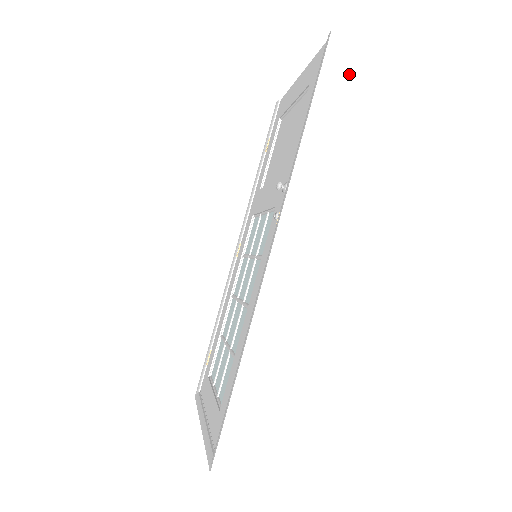
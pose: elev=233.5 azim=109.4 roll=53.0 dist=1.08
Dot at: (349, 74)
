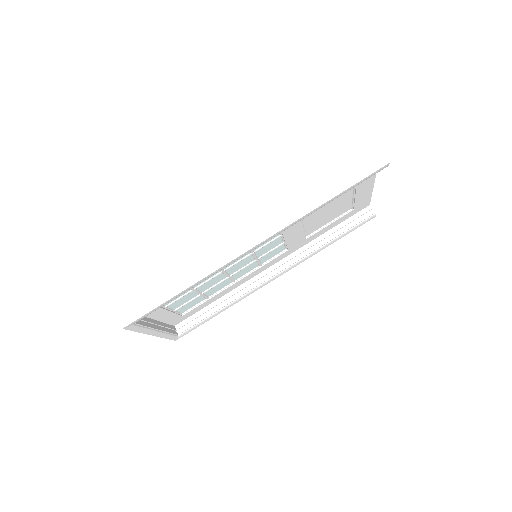
Dot at: (368, 174)
